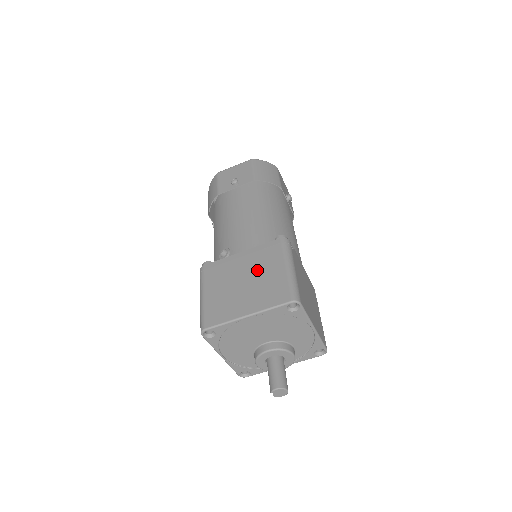
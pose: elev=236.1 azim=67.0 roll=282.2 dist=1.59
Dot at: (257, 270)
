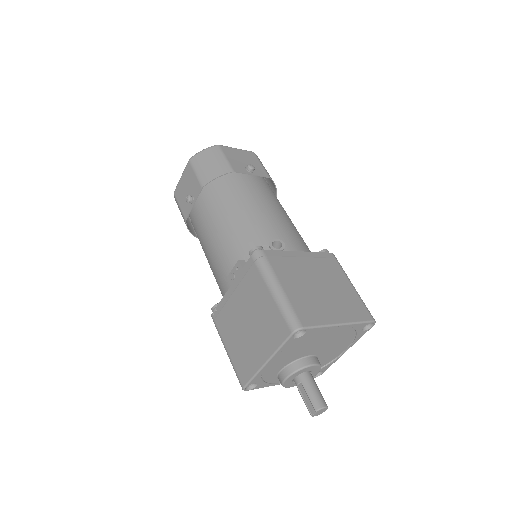
Dot at: (327, 278)
